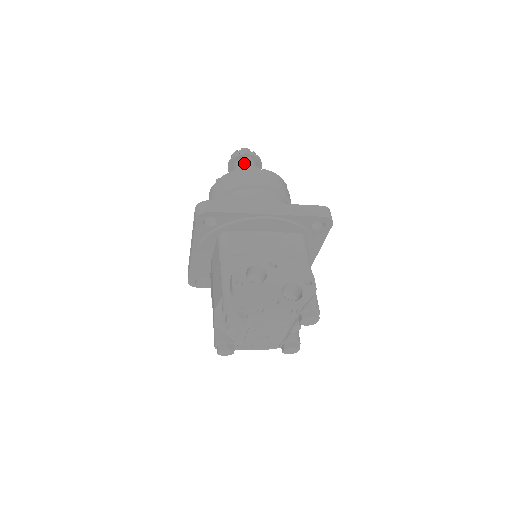
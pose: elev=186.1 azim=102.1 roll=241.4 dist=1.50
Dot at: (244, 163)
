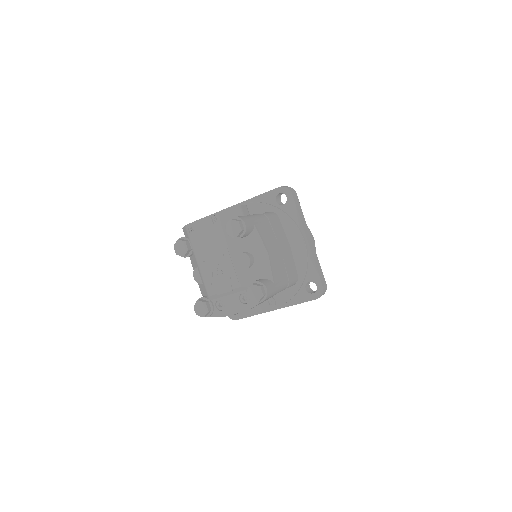
Dot at: occluded
